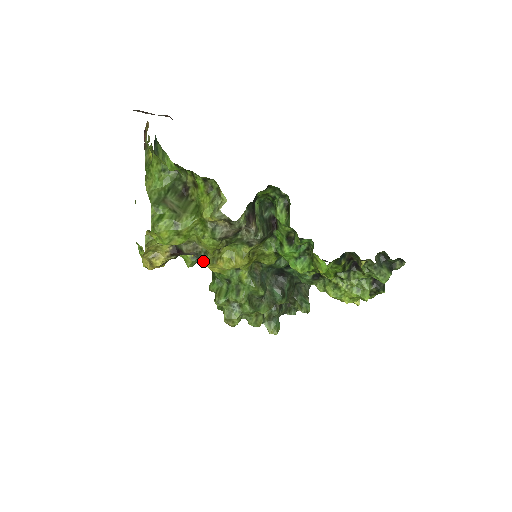
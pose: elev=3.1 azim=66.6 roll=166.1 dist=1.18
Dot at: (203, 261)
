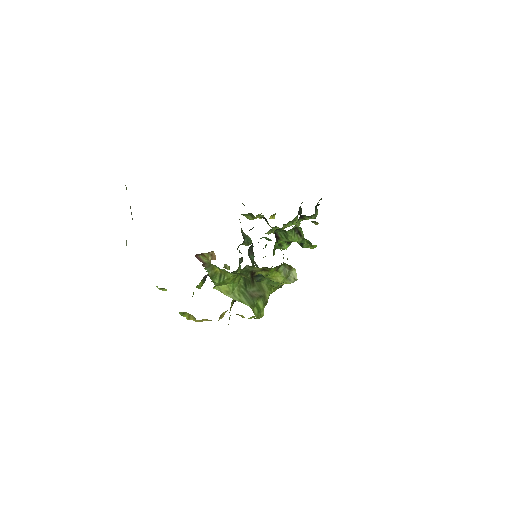
Dot at: occluded
